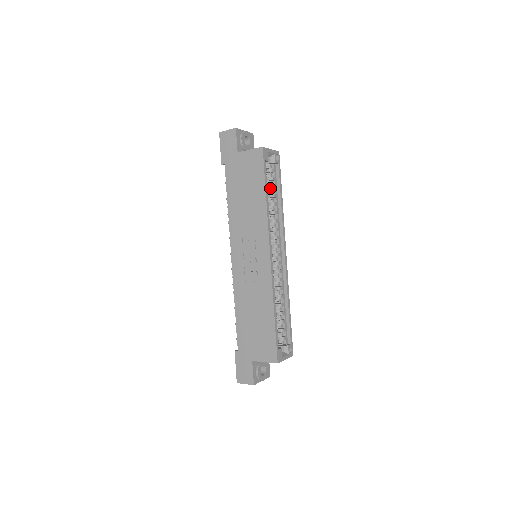
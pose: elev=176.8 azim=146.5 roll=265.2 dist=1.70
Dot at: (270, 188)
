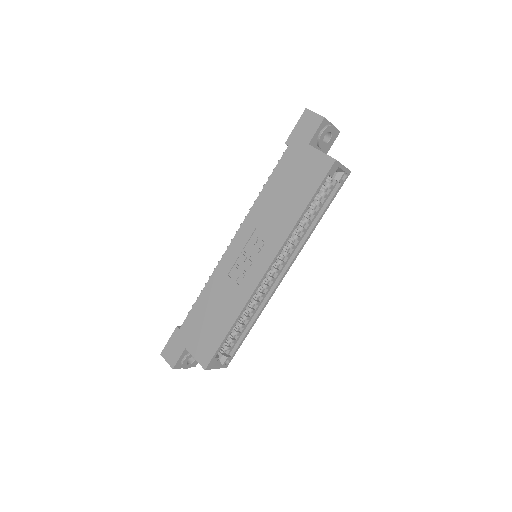
Dot at: (315, 203)
